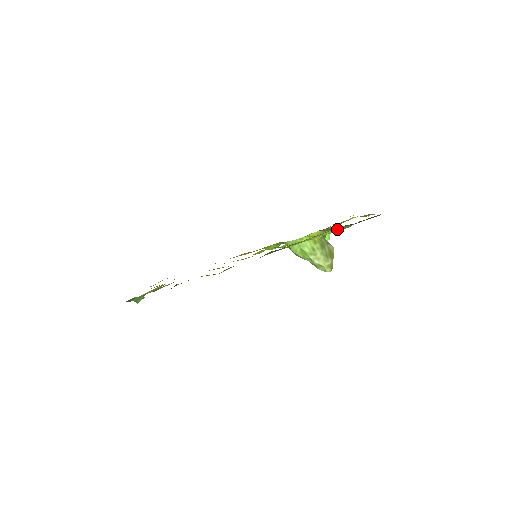
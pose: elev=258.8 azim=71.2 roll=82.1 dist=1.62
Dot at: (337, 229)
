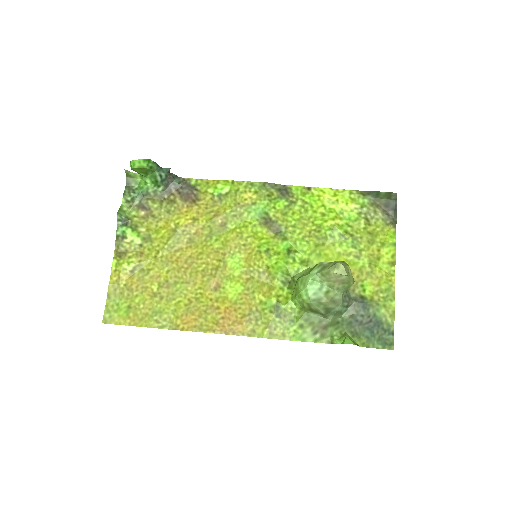
Dot at: (352, 195)
